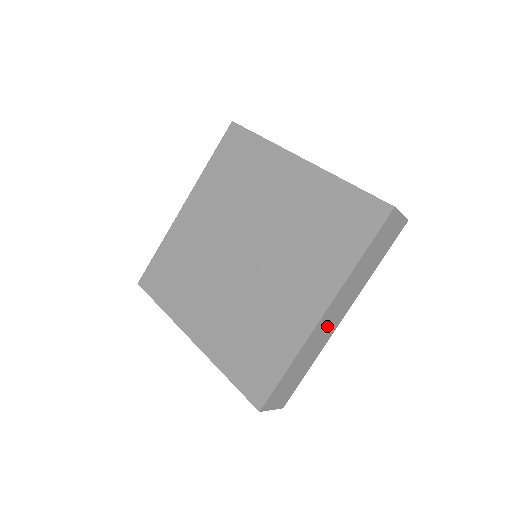
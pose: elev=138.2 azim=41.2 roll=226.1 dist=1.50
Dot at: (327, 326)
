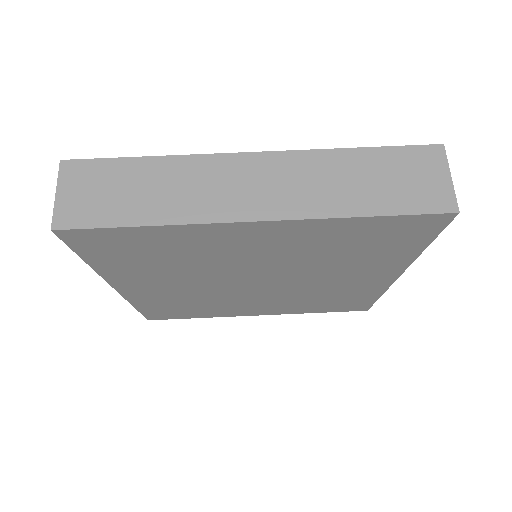
Dot at: occluded
